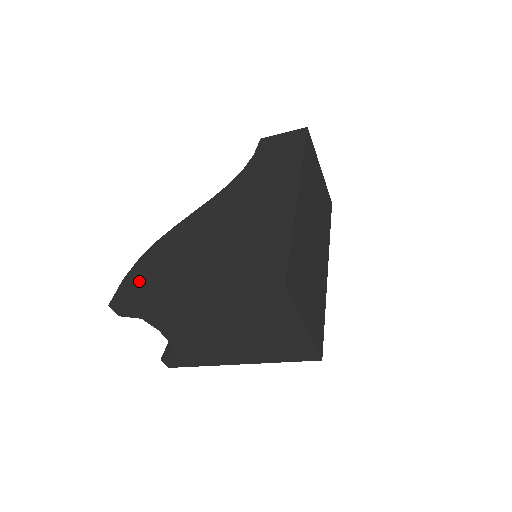
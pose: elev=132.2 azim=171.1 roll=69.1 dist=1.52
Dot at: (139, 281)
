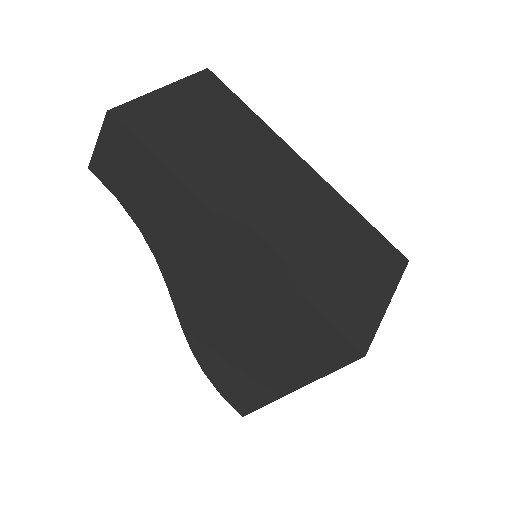
Dot at: (234, 392)
